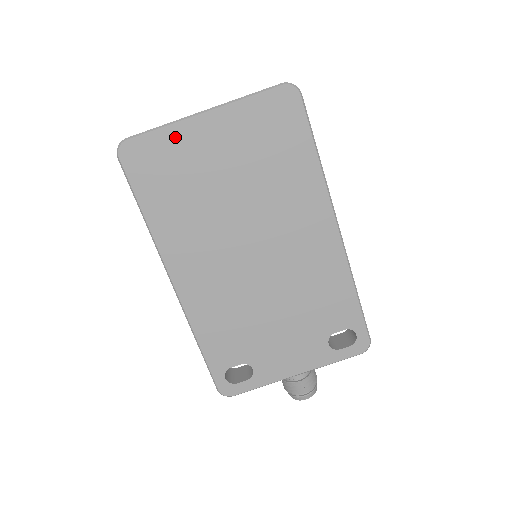
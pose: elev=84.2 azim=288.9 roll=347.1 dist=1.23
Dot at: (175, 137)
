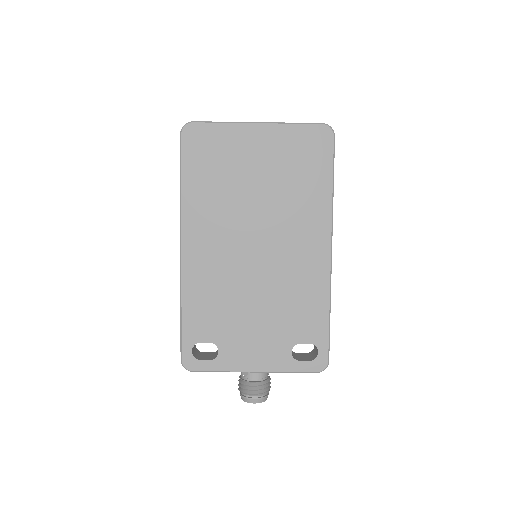
Dot at: (229, 133)
